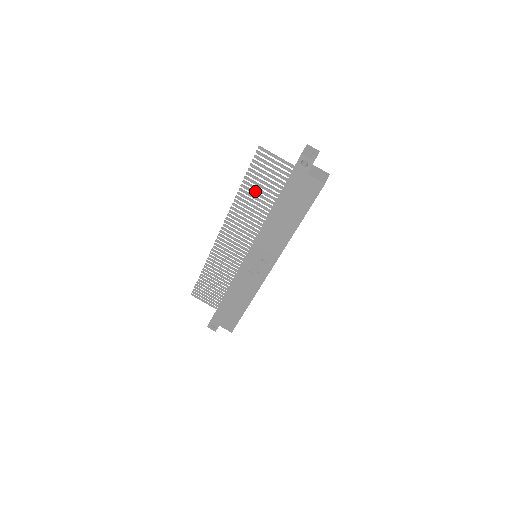
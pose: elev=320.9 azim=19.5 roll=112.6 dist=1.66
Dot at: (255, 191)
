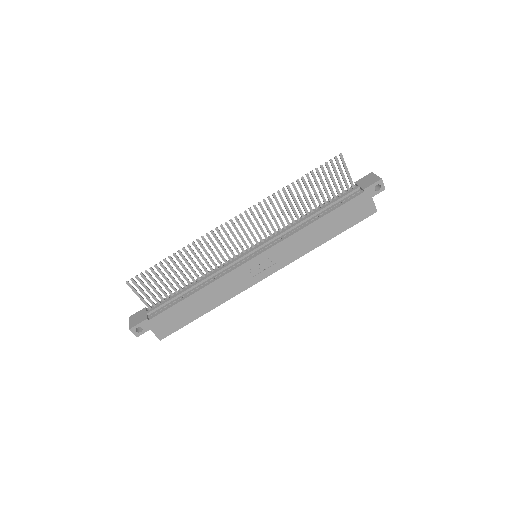
Dot at: occluded
